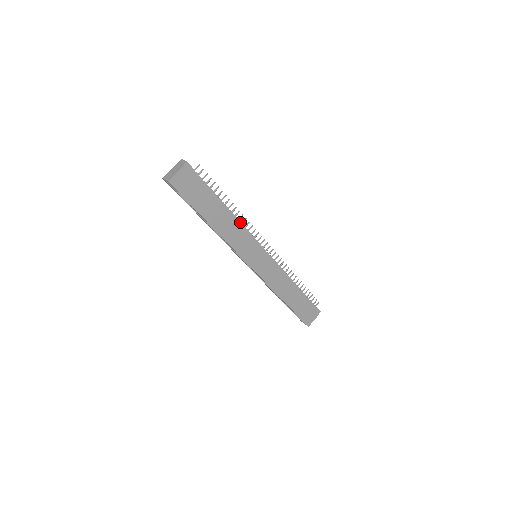
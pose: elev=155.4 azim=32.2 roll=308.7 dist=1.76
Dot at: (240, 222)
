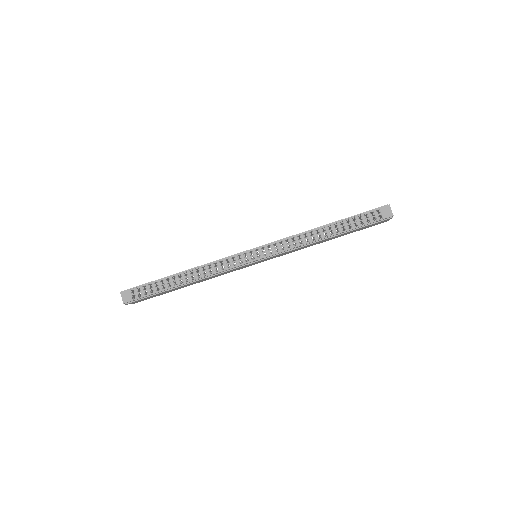
Dot at: (208, 276)
